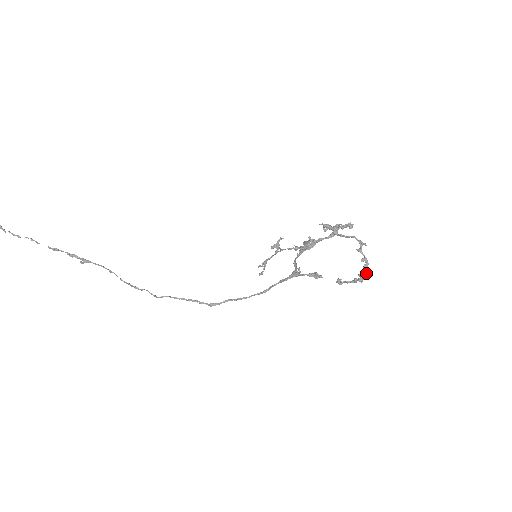
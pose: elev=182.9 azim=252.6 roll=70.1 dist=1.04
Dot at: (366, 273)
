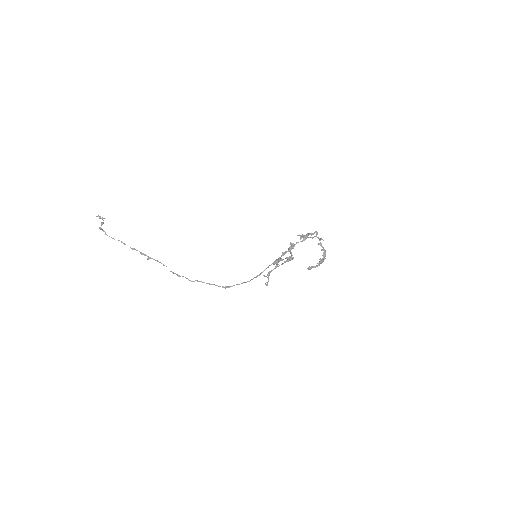
Dot at: (324, 257)
